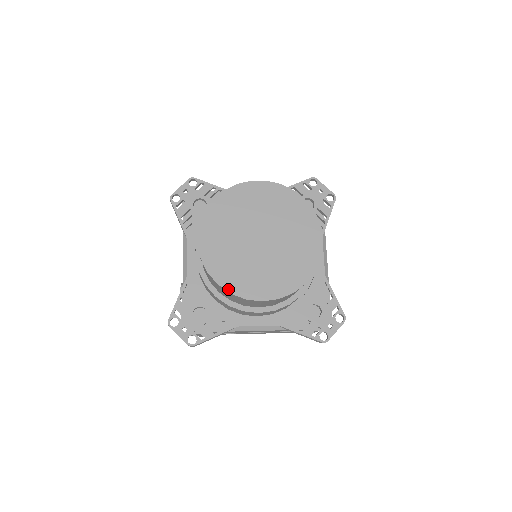
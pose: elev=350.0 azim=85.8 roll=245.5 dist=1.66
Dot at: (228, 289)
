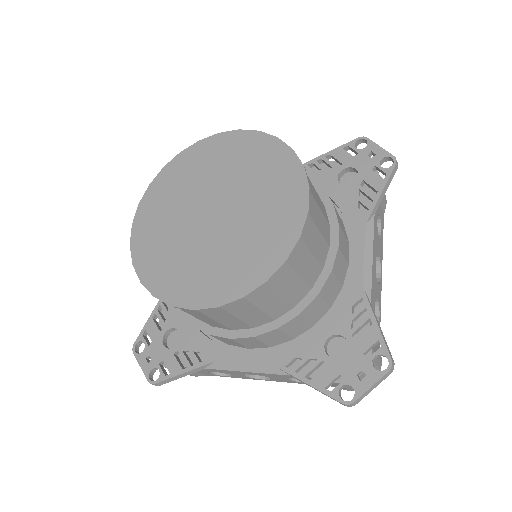
Dot at: (151, 289)
